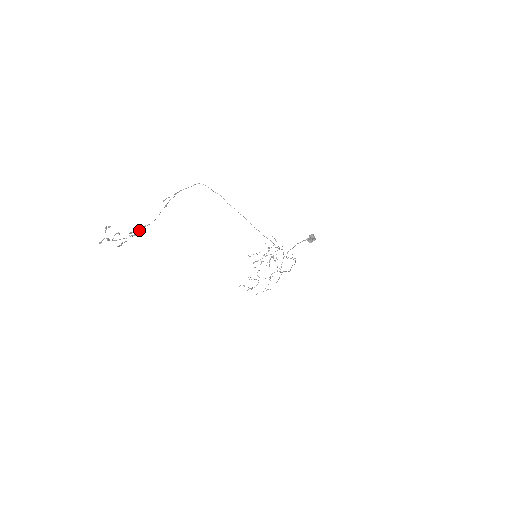
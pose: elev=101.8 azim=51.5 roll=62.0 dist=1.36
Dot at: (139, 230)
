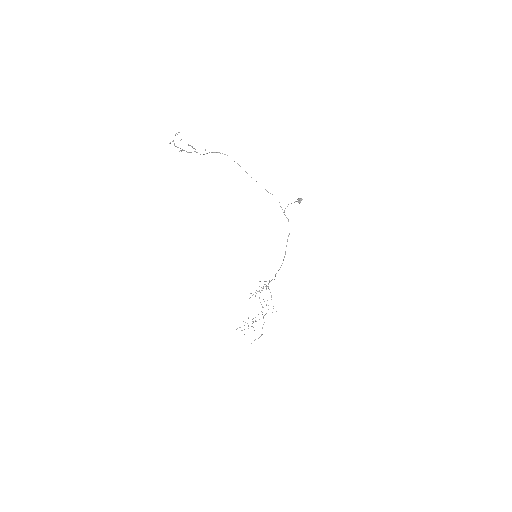
Dot at: (193, 148)
